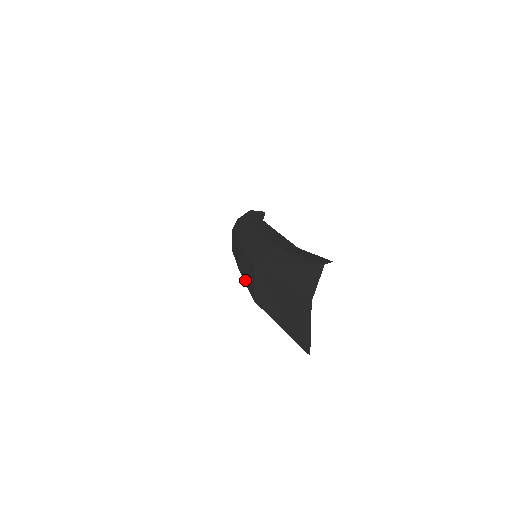
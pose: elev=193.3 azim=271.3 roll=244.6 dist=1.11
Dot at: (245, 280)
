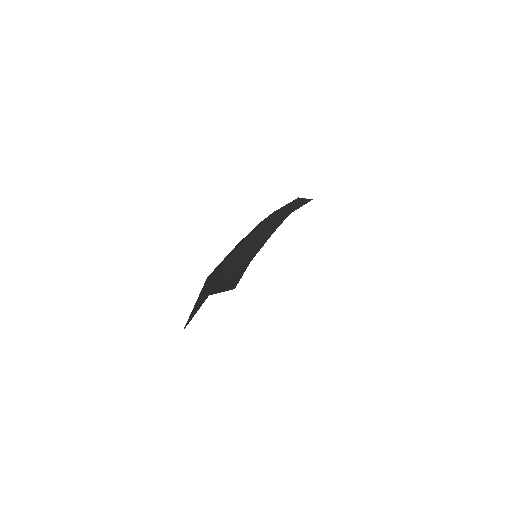
Dot at: occluded
